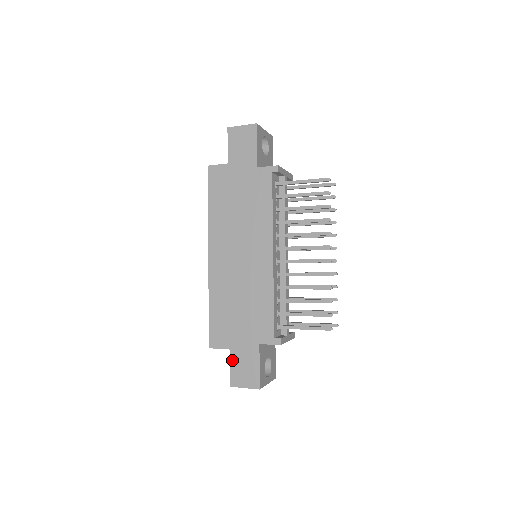
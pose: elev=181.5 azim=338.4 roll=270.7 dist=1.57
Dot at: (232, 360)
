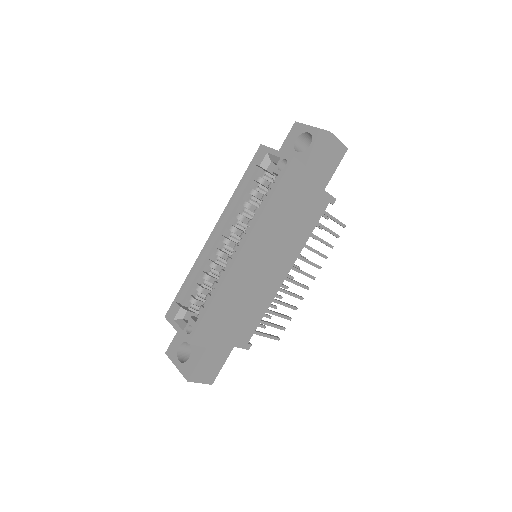
Dot at: (204, 358)
